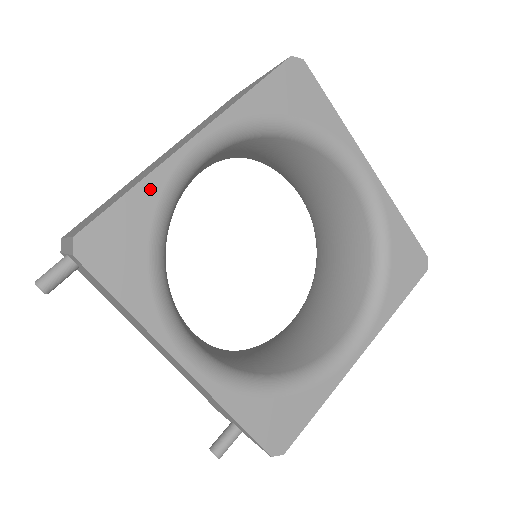
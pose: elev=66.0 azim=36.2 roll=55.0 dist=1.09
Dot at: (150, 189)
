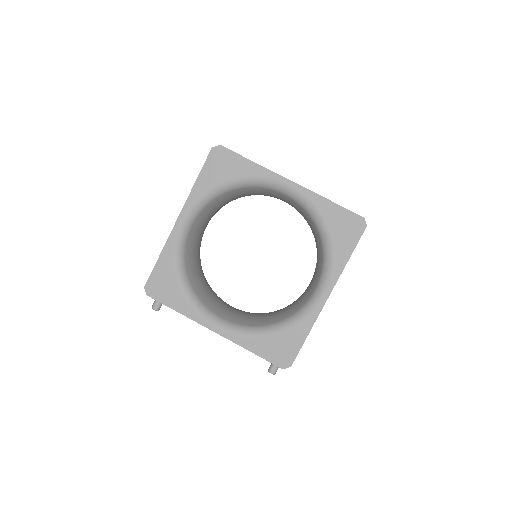
Dot at: (167, 254)
